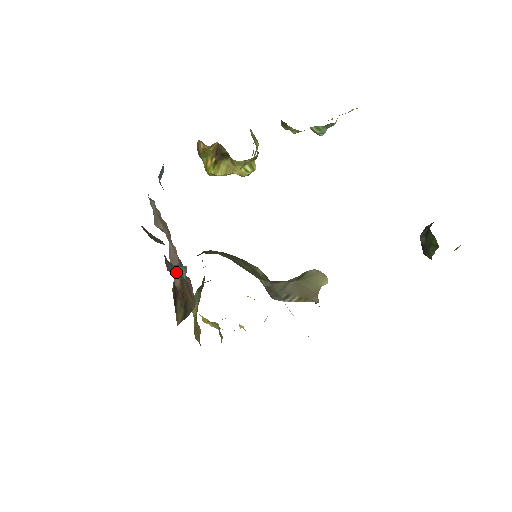
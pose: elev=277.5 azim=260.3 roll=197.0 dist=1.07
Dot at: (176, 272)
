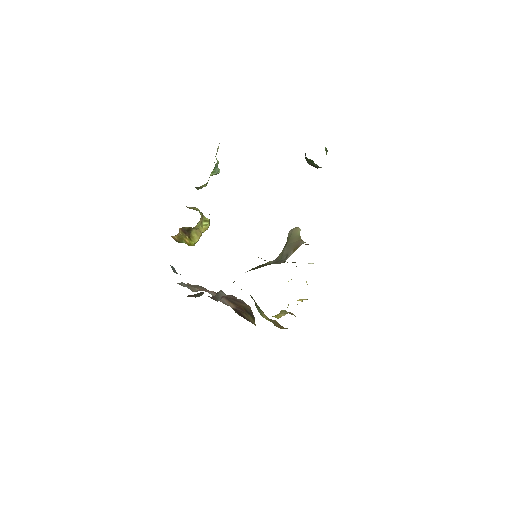
Dot at: (221, 298)
